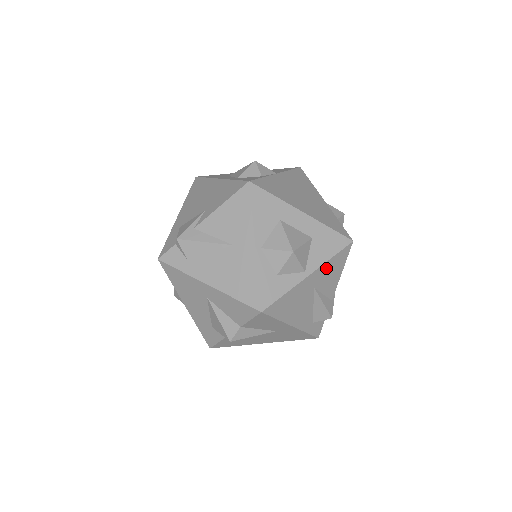
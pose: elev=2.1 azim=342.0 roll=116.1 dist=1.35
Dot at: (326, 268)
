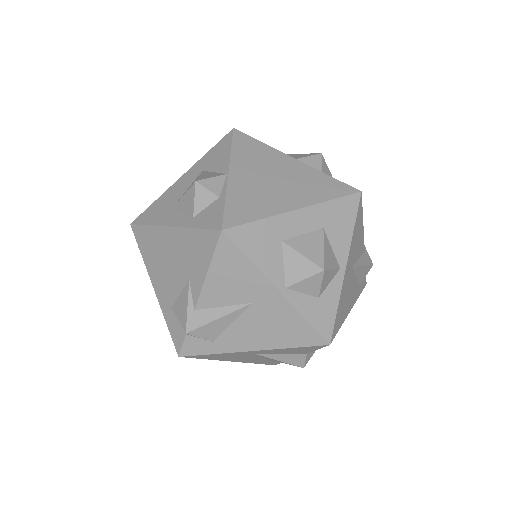
Dot at: (353, 242)
